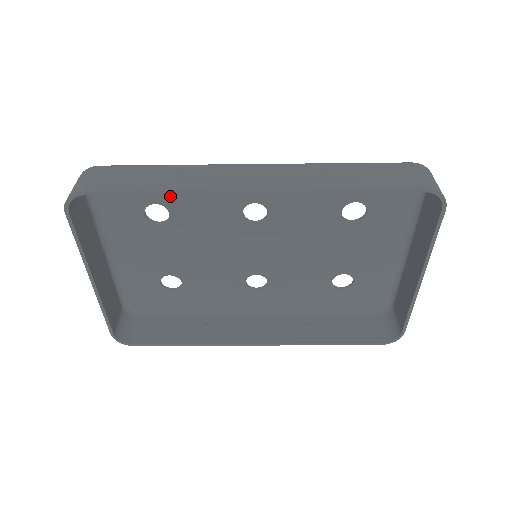
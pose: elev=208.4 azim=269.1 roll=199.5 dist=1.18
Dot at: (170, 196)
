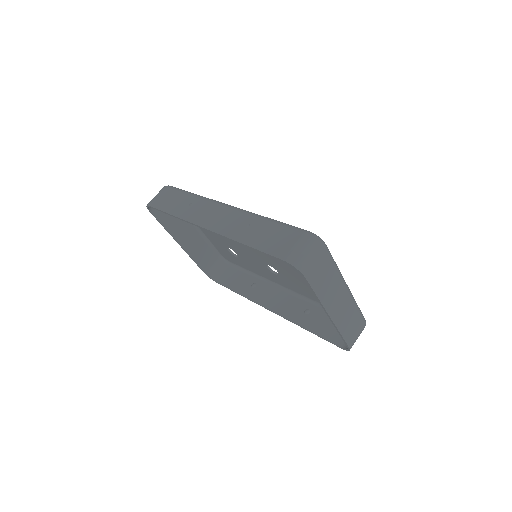
Dot at: occluded
